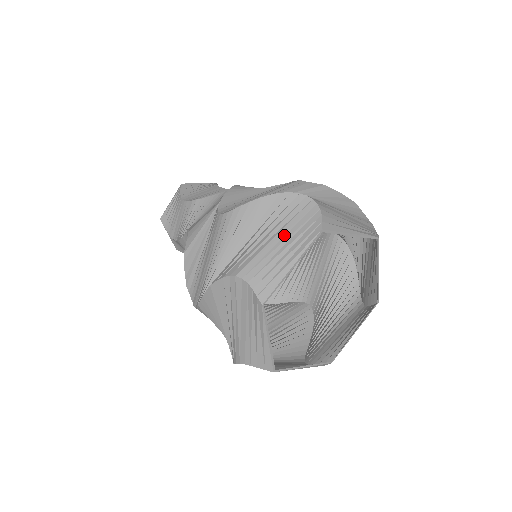
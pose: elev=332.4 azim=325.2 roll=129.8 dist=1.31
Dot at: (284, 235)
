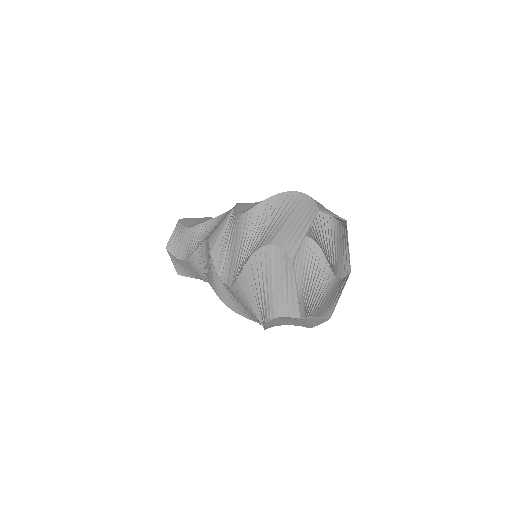
Dot at: (294, 216)
